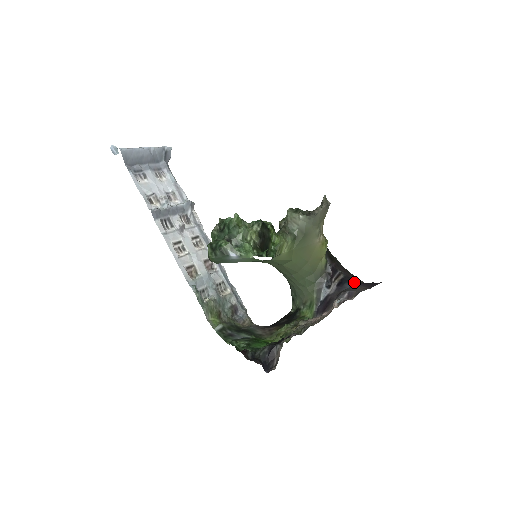
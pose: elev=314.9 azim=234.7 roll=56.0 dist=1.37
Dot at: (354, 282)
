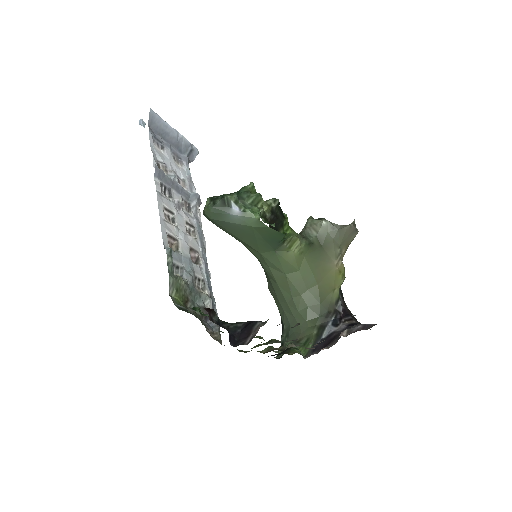
Dot at: occluded
